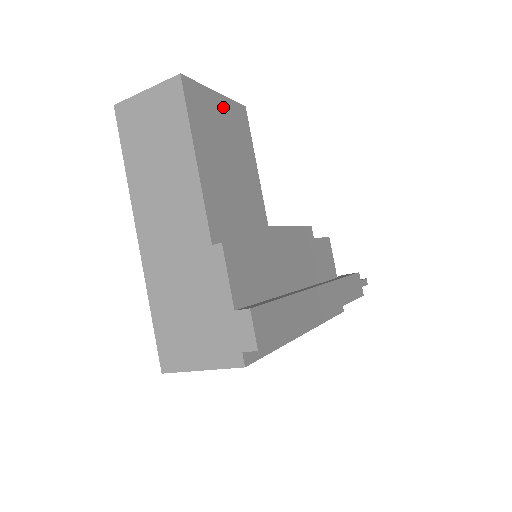
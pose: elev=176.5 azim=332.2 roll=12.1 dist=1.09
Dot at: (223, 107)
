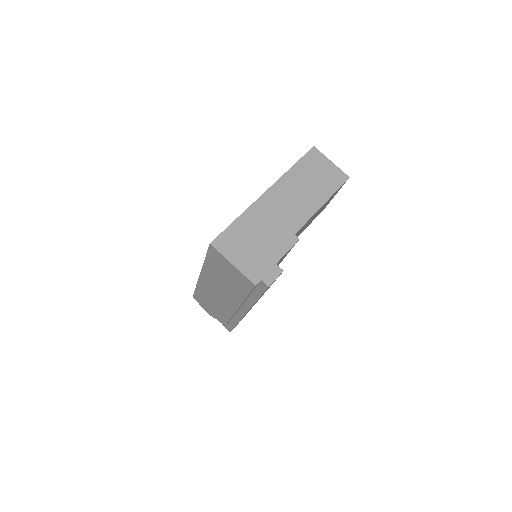
Dot at: occluded
